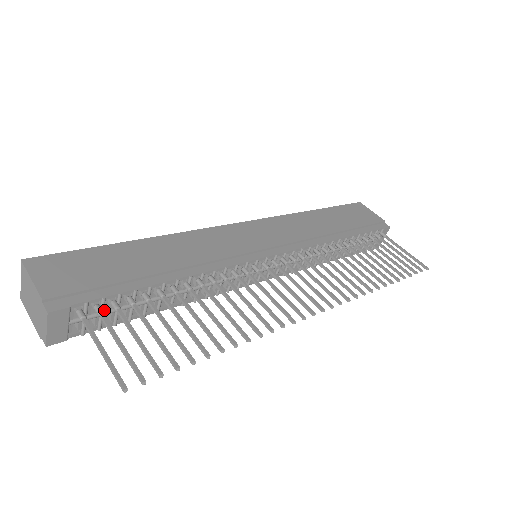
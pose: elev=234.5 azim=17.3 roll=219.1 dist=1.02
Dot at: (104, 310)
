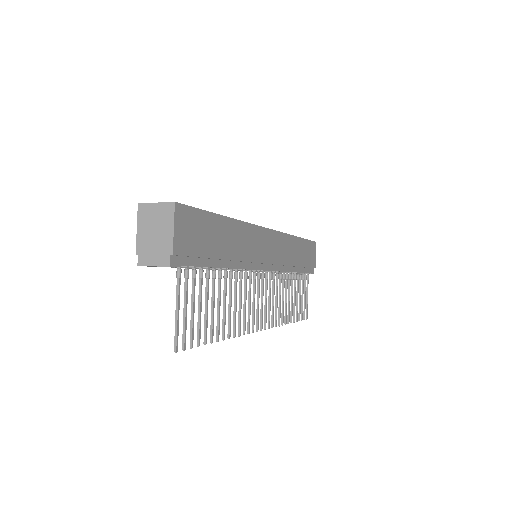
Dot at: occluded
